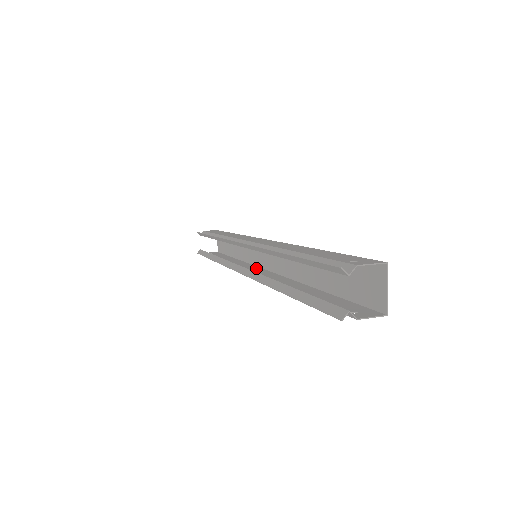
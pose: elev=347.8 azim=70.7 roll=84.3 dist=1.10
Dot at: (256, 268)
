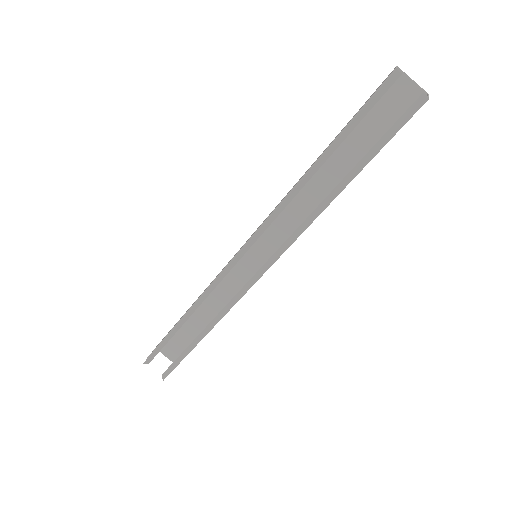
Dot at: occluded
